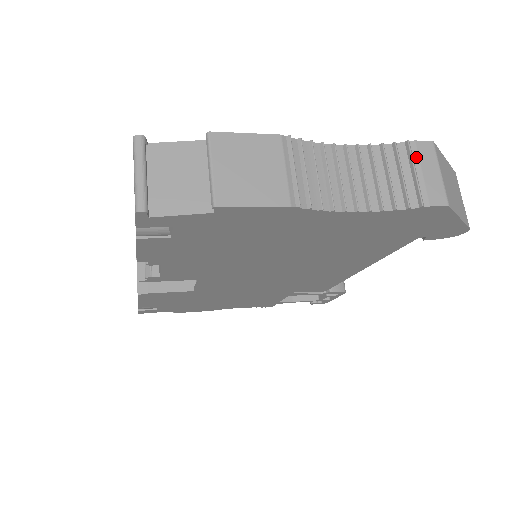
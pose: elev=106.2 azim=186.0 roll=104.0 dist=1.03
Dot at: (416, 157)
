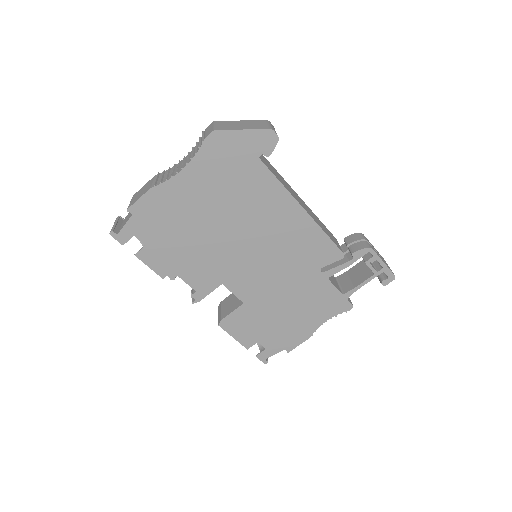
Dot at: (205, 132)
